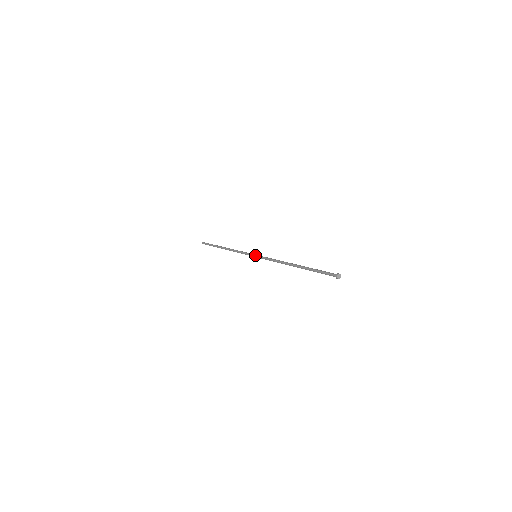
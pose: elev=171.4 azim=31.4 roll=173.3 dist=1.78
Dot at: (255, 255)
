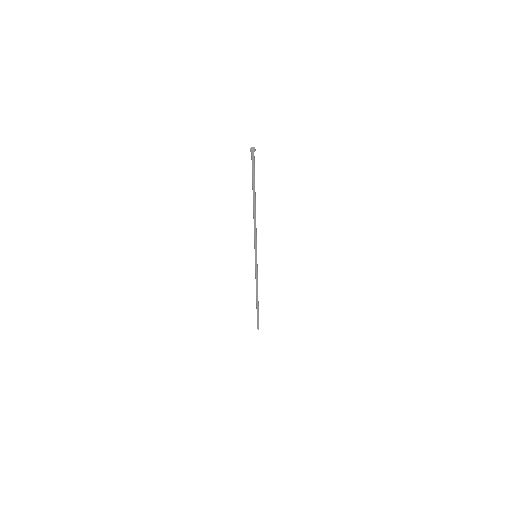
Dot at: occluded
